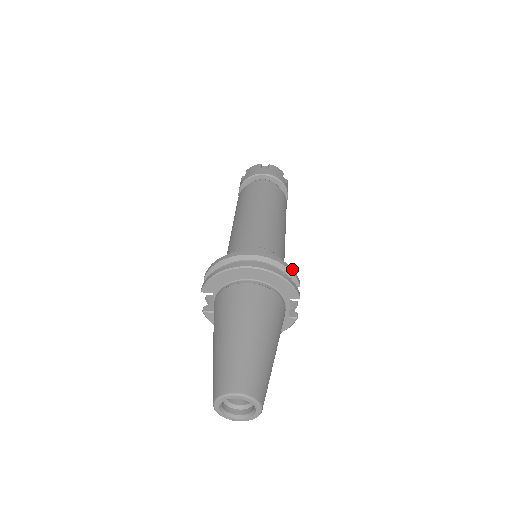
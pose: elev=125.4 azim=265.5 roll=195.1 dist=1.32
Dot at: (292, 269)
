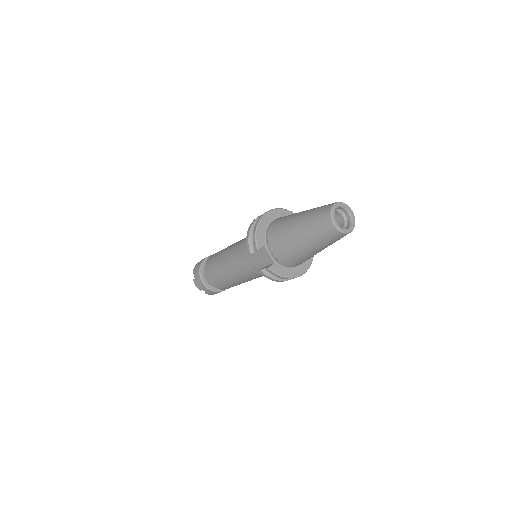
Dot at: occluded
